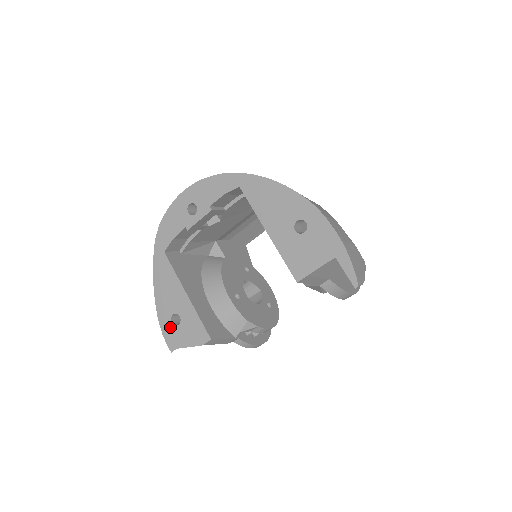
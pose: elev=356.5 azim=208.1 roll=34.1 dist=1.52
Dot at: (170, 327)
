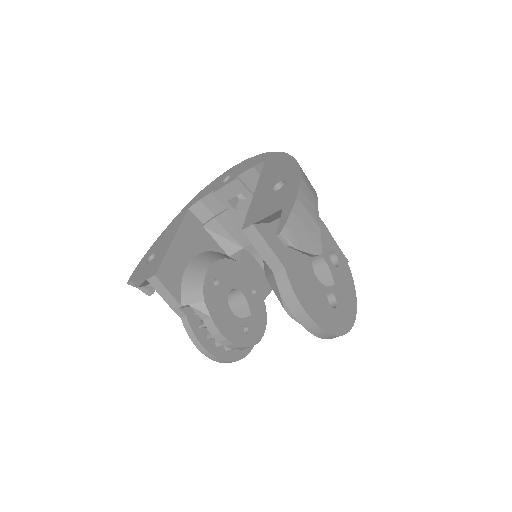
Dot at: (143, 263)
